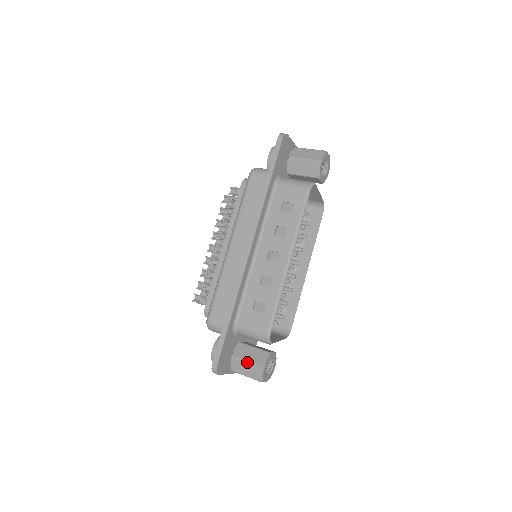
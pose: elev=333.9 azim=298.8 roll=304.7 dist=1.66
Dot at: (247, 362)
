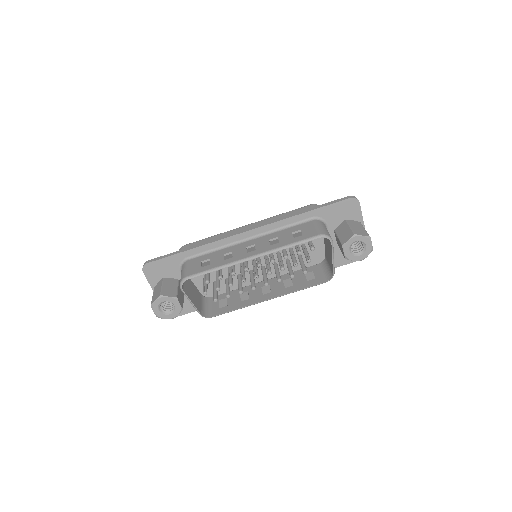
Dot at: (162, 286)
